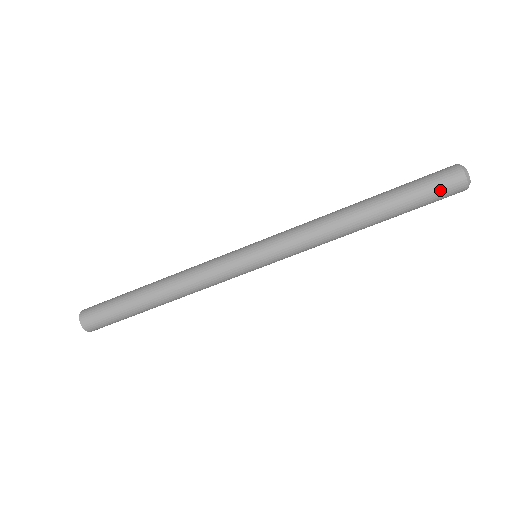
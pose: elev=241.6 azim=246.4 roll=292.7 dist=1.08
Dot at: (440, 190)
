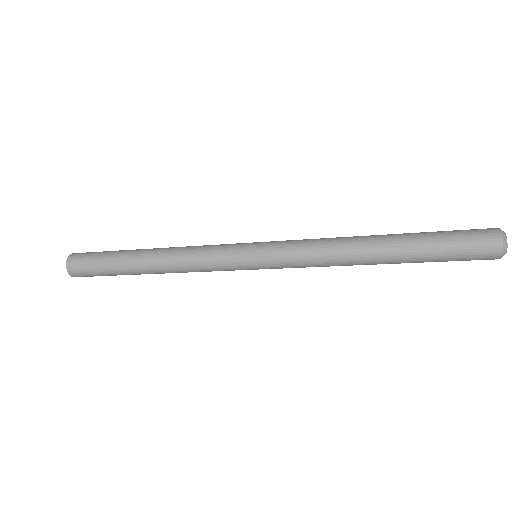
Dot at: (469, 259)
